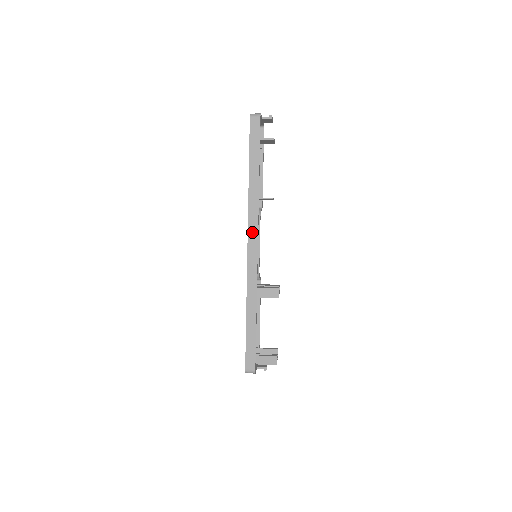
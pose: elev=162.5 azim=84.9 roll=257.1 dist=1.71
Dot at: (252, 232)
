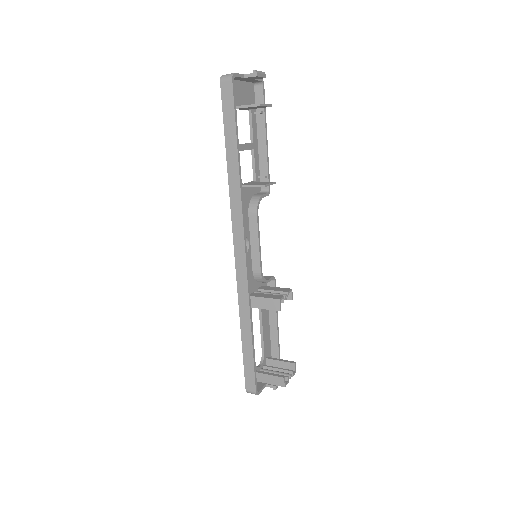
Dot at: (237, 232)
